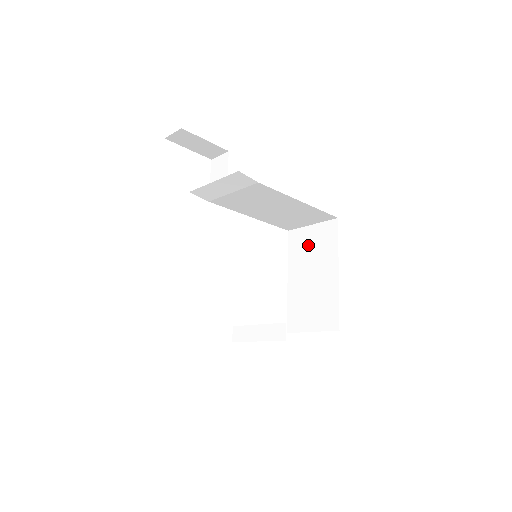
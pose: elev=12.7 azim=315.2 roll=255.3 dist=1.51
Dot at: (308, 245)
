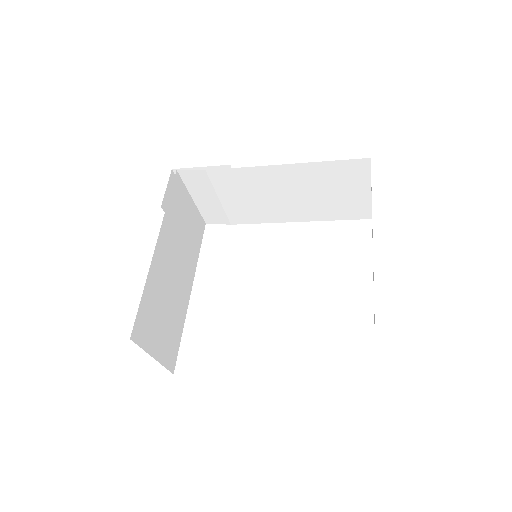
Dot at: occluded
